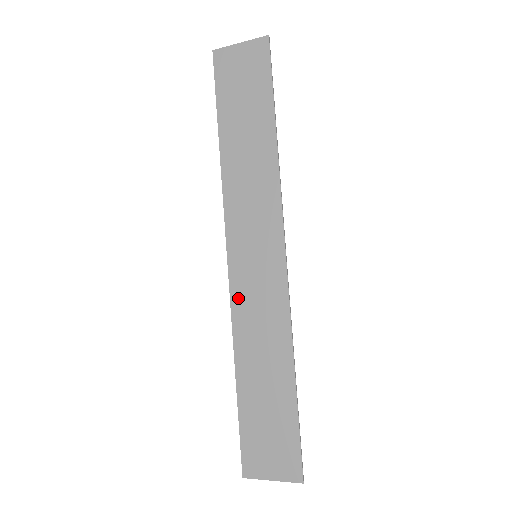
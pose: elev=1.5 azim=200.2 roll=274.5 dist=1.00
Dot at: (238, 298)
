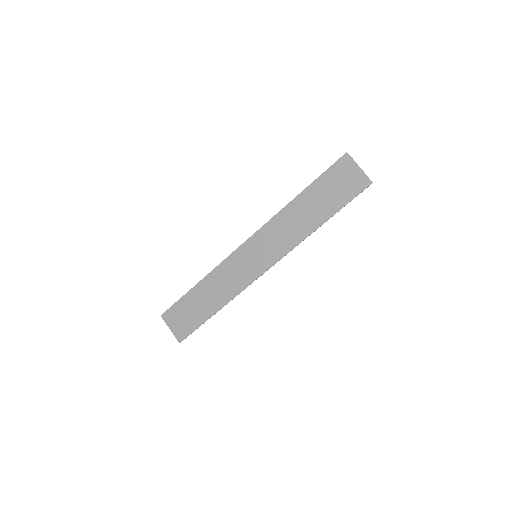
Dot at: (231, 260)
